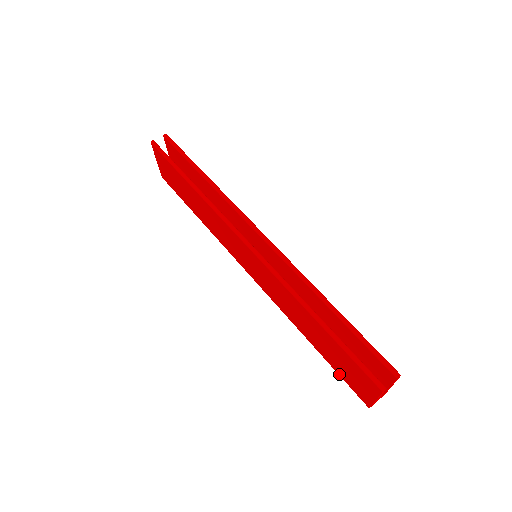
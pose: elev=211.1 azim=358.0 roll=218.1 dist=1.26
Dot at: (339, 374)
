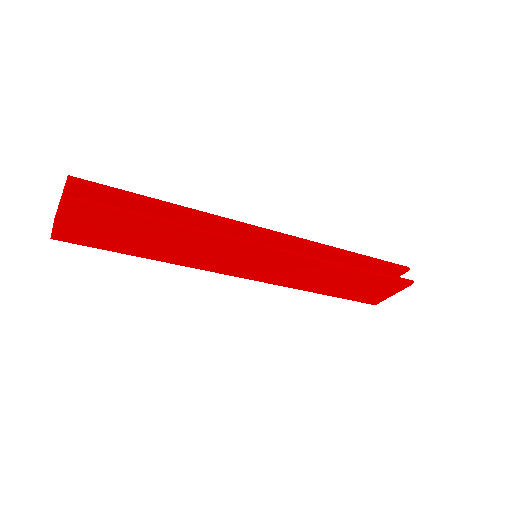
Dot at: (351, 299)
